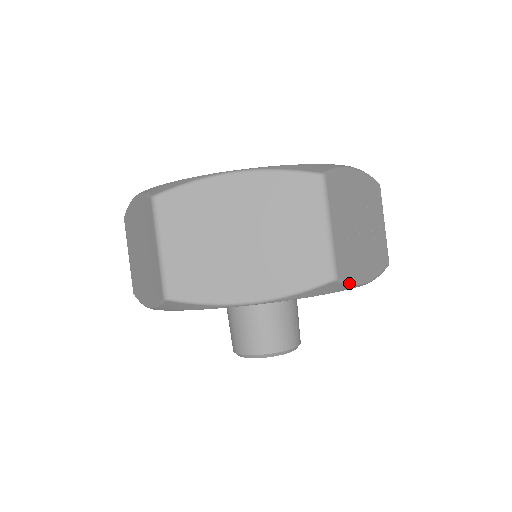
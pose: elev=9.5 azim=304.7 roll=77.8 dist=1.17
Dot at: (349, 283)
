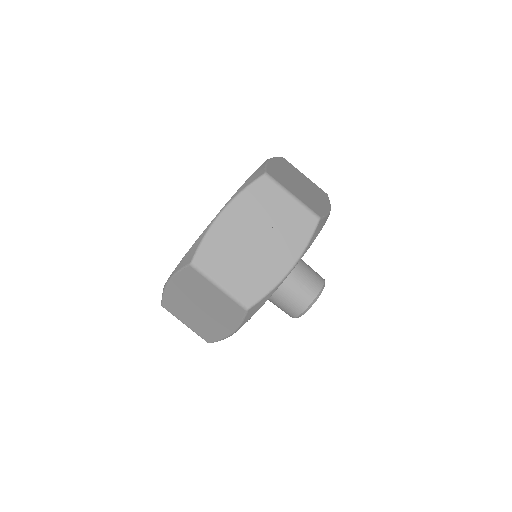
Dot at: (265, 295)
